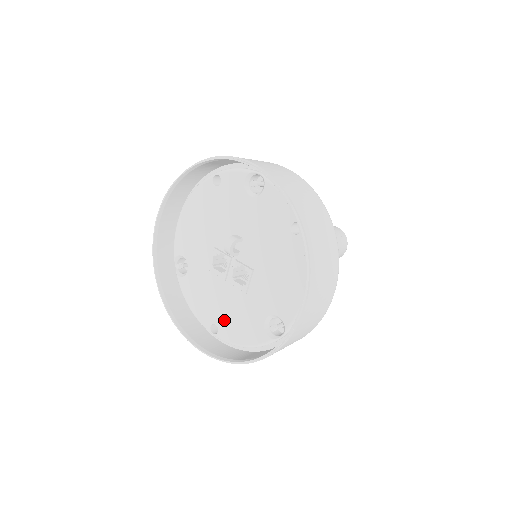
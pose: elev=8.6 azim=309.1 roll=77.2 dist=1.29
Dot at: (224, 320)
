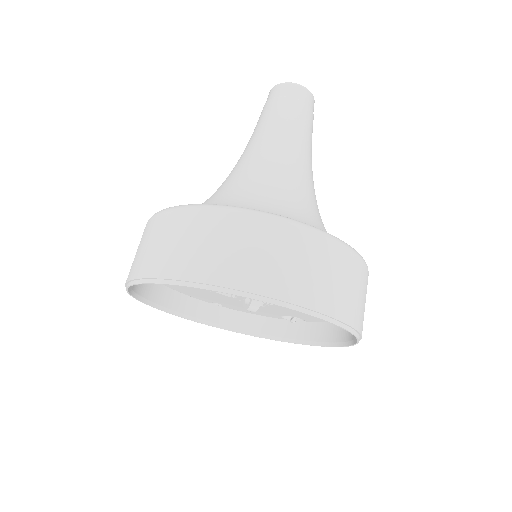
Dot at: (231, 305)
